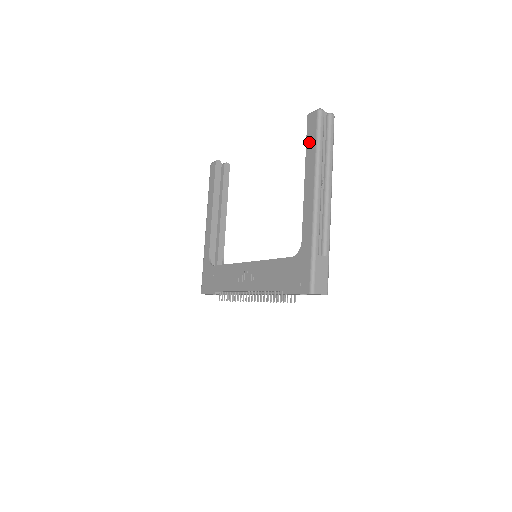
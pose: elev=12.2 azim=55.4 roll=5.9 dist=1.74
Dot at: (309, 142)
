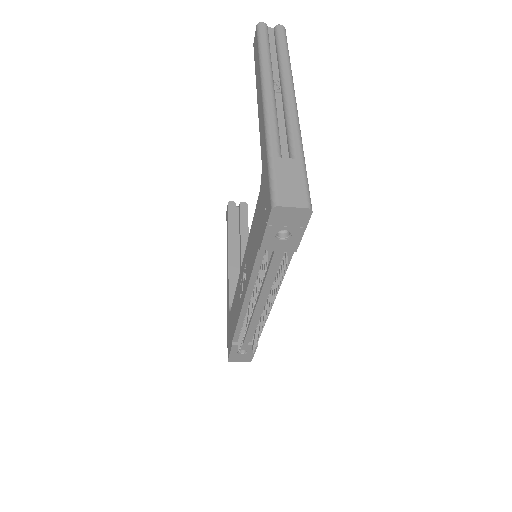
Dot at: (255, 60)
